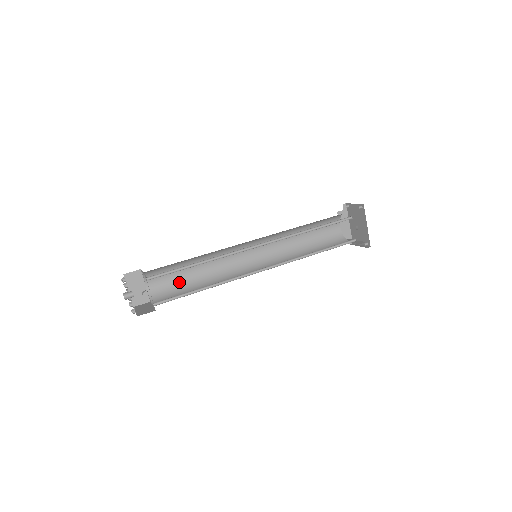
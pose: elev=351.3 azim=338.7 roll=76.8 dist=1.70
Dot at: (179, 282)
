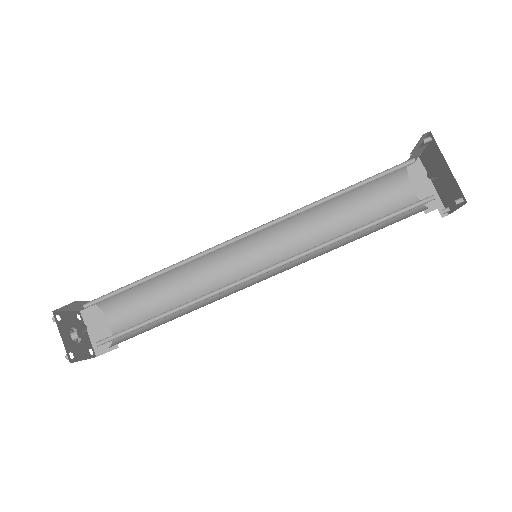
Dot at: (154, 314)
